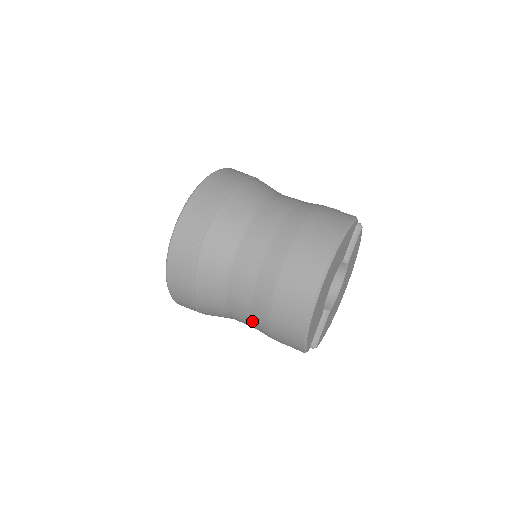
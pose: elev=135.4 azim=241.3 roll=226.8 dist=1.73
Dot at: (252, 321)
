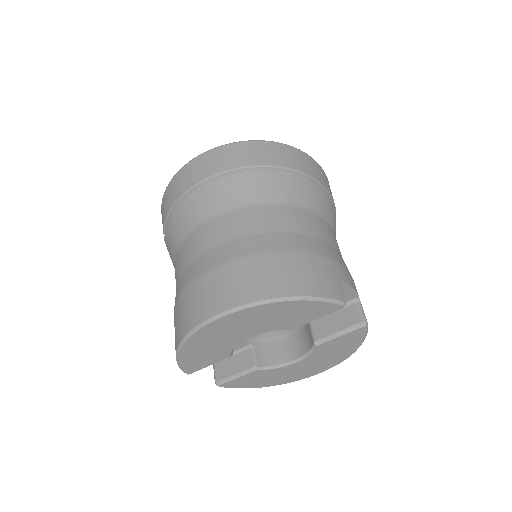
Dot at: occluded
